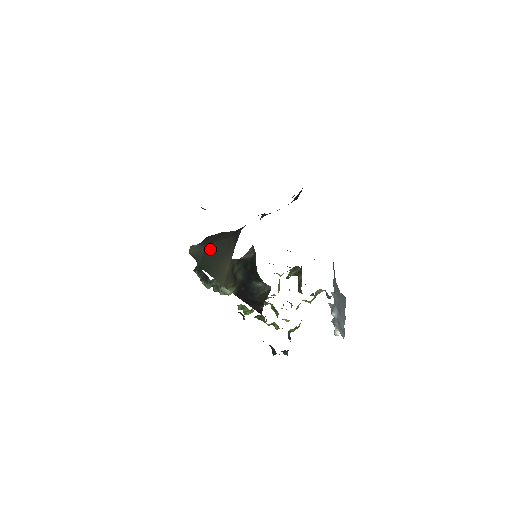
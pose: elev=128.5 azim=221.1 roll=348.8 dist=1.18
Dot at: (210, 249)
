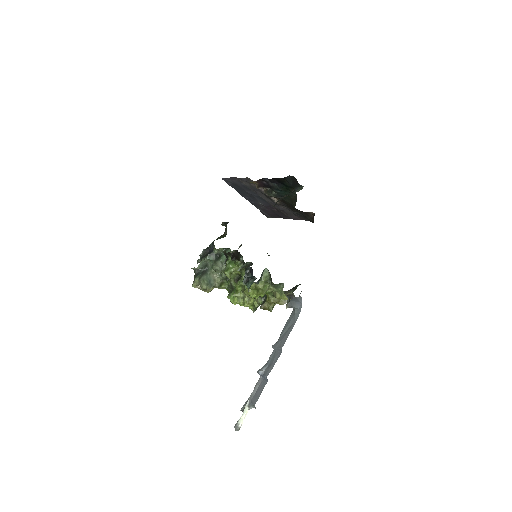
Dot at: occluded
